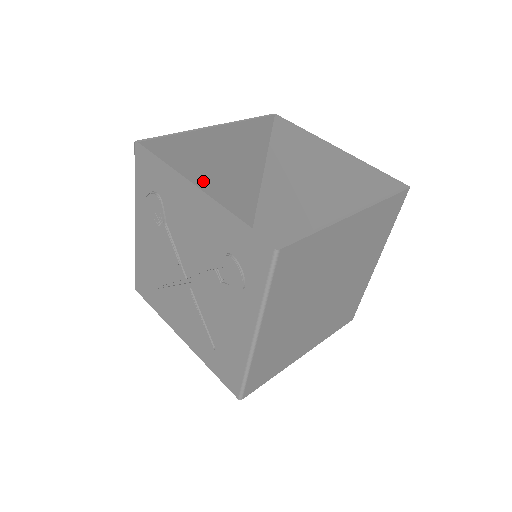
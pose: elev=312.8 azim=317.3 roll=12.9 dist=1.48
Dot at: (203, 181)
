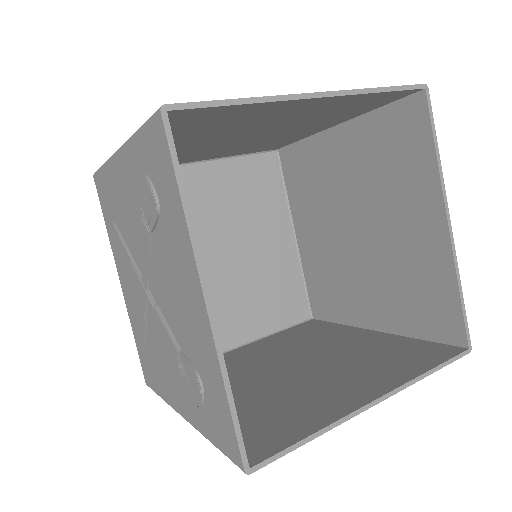
Dot at: (253, 127)
